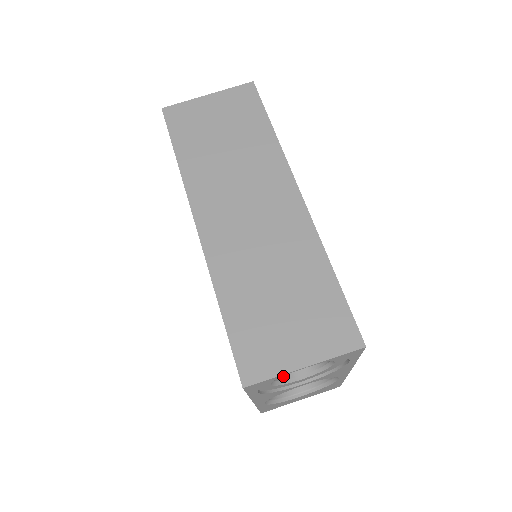
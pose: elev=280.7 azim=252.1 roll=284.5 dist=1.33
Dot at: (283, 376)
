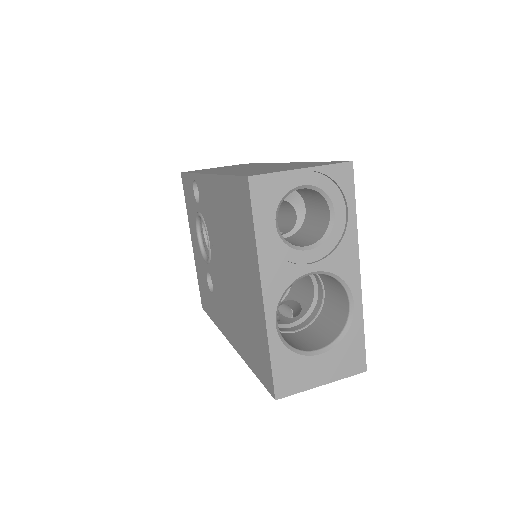
Dot at: (289, 243)
